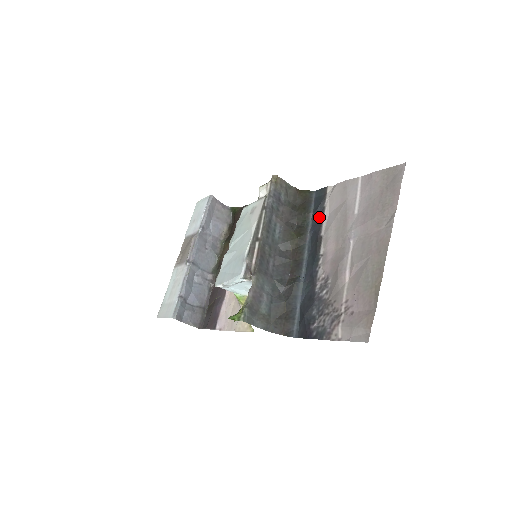
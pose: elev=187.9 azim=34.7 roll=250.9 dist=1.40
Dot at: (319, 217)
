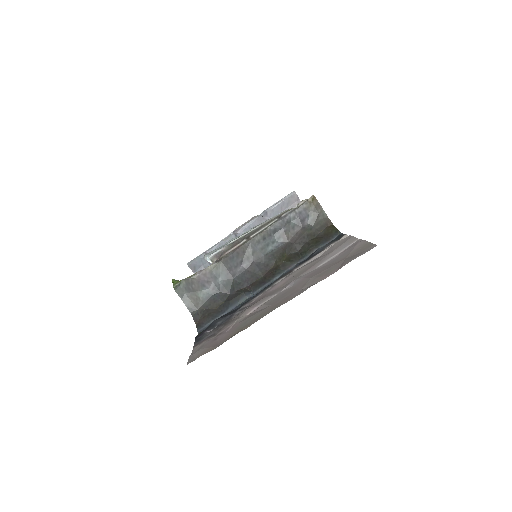
Dot at: (312, 255)
